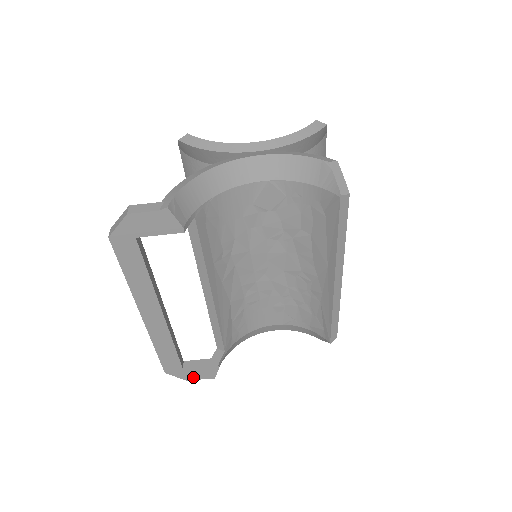
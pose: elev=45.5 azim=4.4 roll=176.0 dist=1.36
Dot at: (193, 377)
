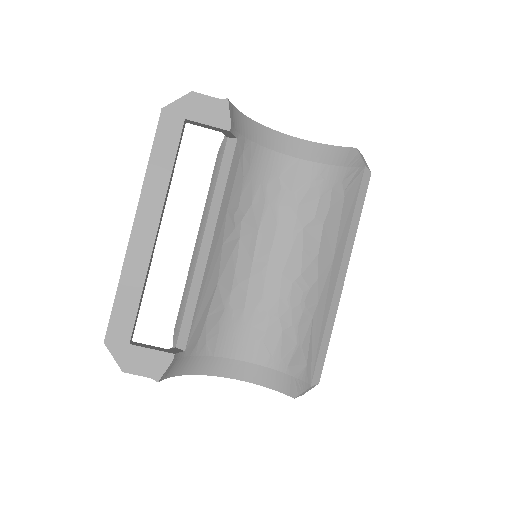
Dot at: (133, 367)
